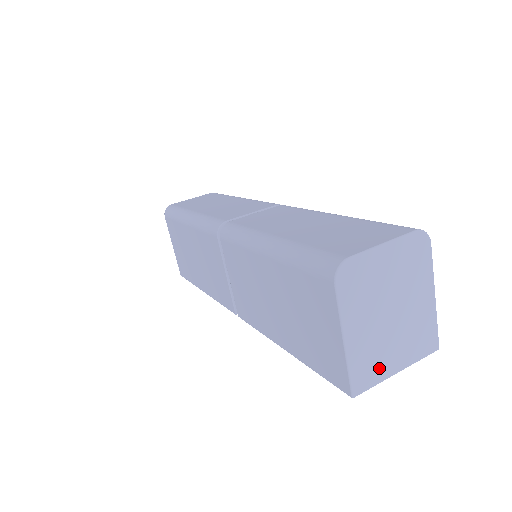
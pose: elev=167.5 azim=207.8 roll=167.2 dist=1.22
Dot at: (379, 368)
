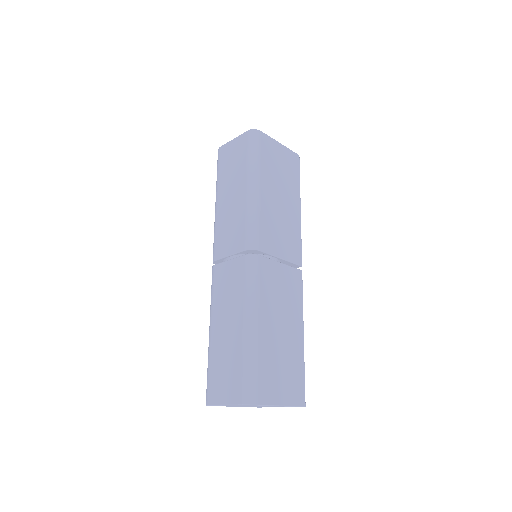
Dot at: occluded
